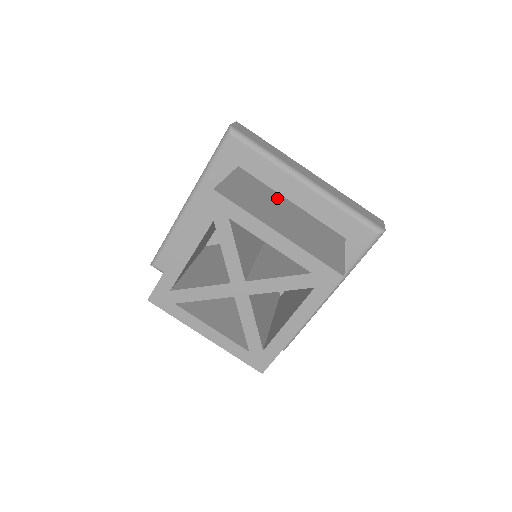
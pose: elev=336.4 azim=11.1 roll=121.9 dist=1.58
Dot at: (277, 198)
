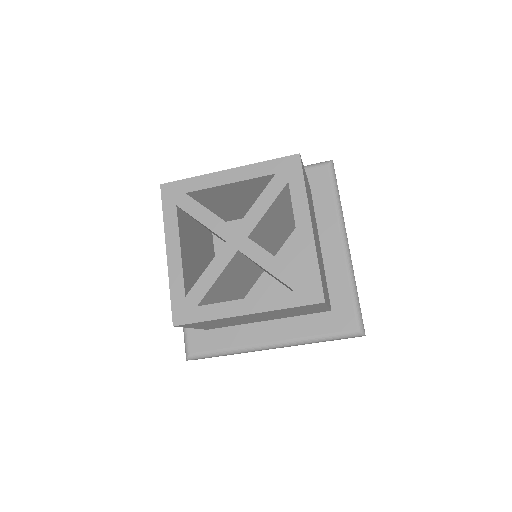
Dot at: occluded
